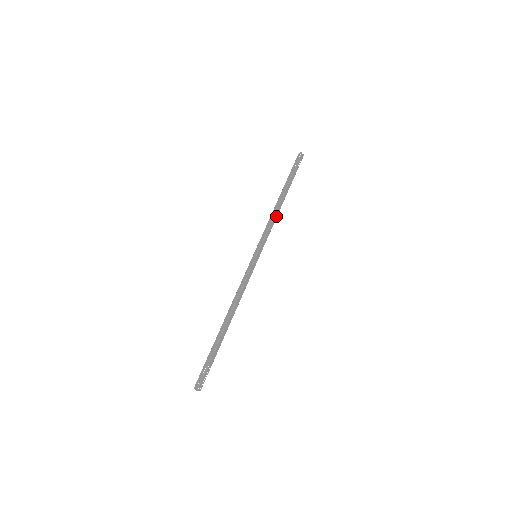
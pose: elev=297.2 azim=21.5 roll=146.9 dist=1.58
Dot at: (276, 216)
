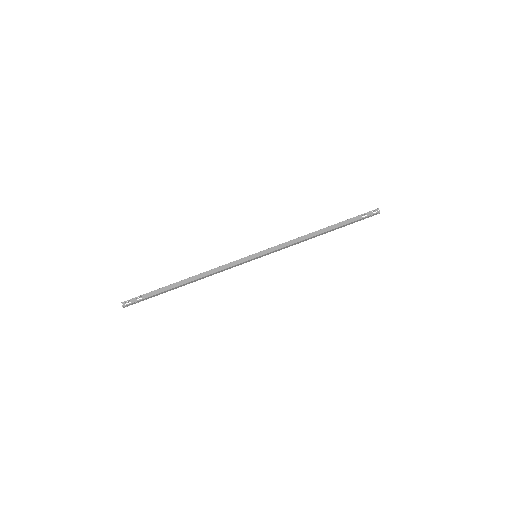
Dot at: (303, 241)
